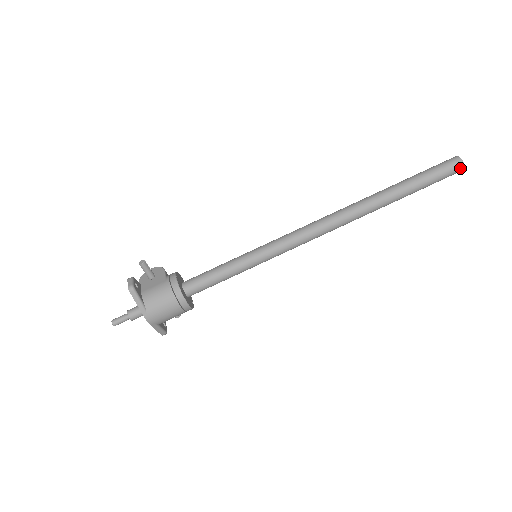
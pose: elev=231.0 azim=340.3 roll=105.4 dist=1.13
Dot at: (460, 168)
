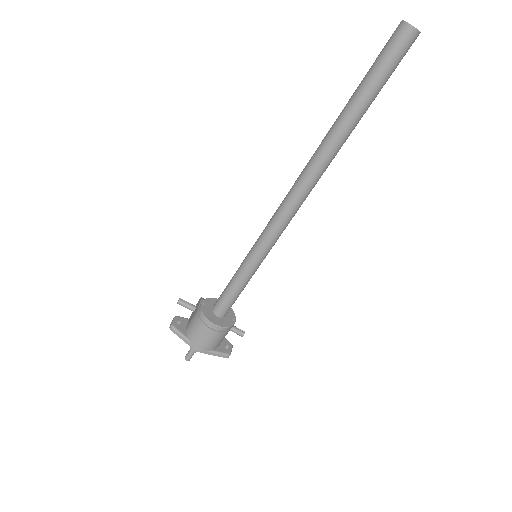
Dot at: (409, 33)
